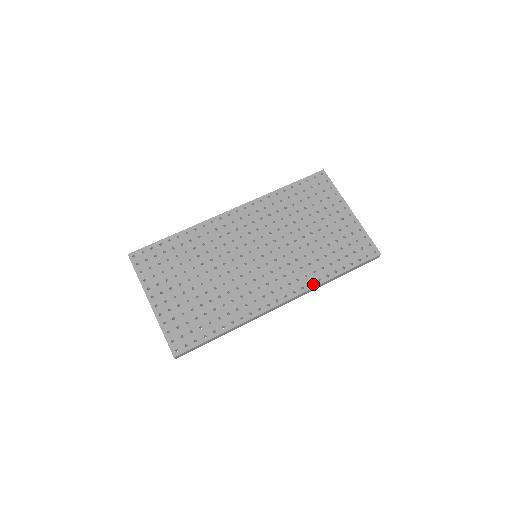
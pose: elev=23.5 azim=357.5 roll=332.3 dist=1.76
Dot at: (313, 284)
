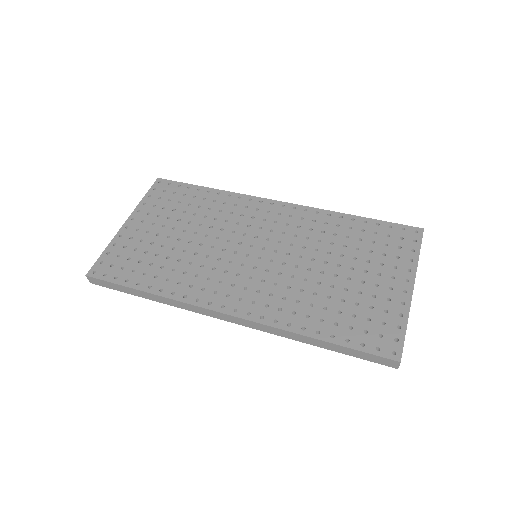
Dot at: (277, 323)
